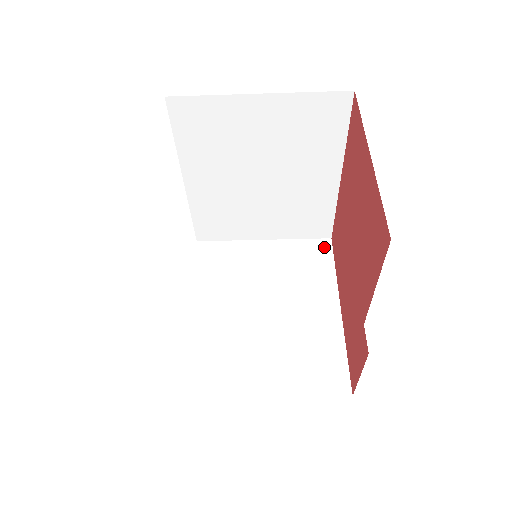
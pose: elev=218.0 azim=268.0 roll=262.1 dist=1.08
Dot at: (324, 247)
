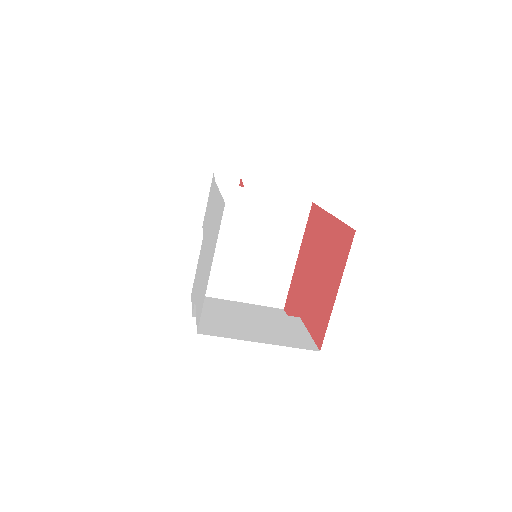
Dot at: (305, 209)
